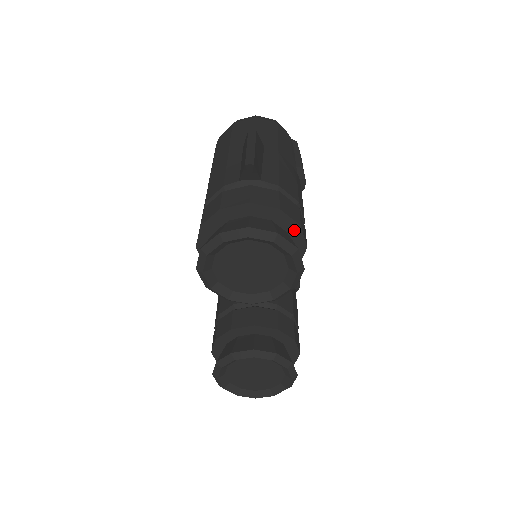
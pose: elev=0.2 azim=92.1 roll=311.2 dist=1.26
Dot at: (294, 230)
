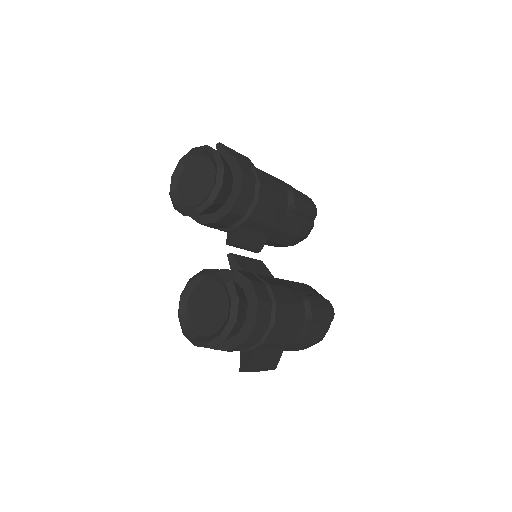
Dot at: (233, 162)
